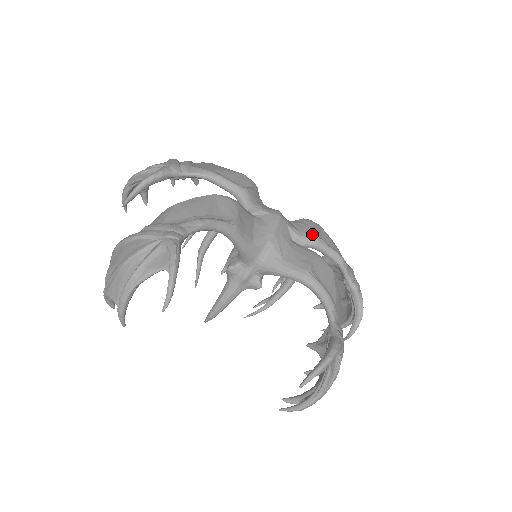
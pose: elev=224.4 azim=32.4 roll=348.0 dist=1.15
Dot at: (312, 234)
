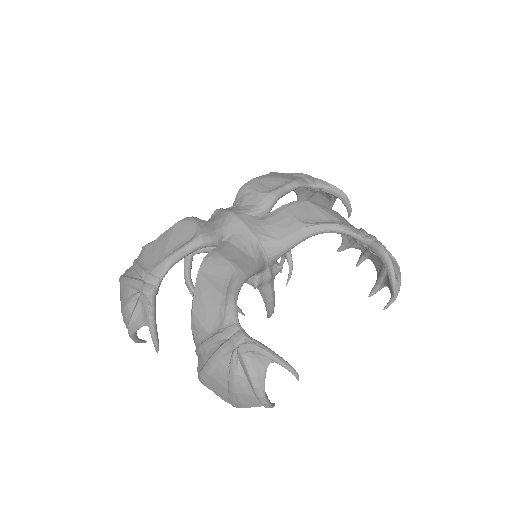
Dot at: (264, 196)
